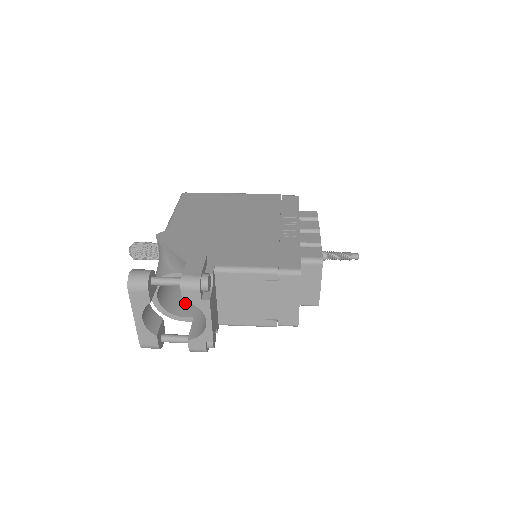
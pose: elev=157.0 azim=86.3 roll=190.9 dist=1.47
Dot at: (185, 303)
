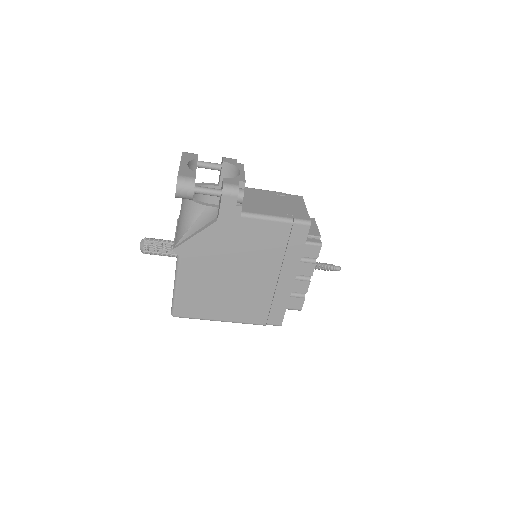
Dot at: (205, 220)
